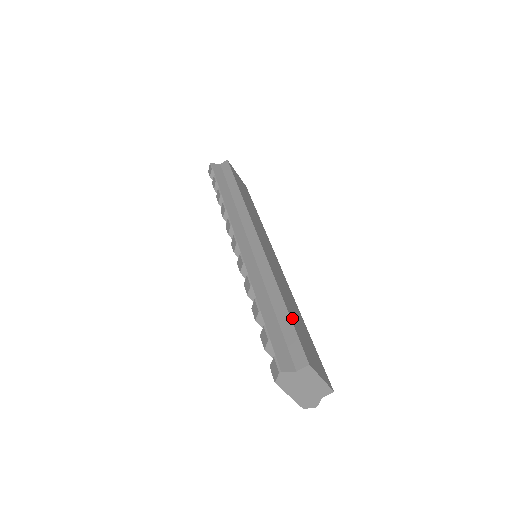
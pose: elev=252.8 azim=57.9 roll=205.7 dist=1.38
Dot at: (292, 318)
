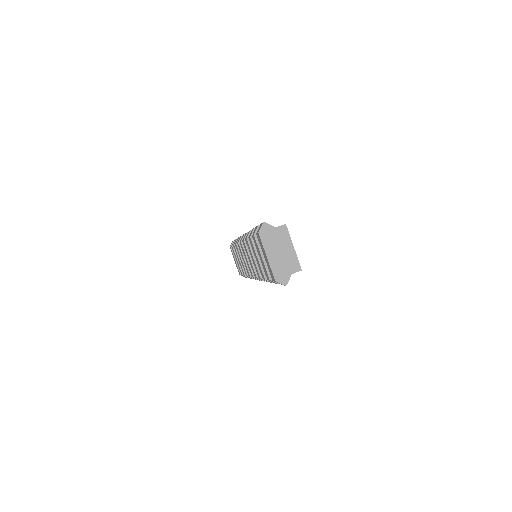
Dot at: occluded
